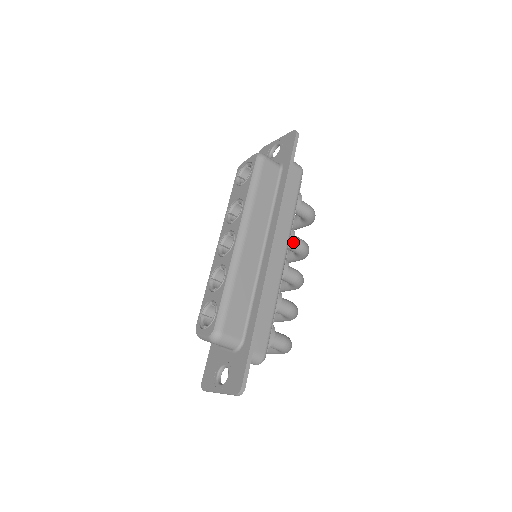
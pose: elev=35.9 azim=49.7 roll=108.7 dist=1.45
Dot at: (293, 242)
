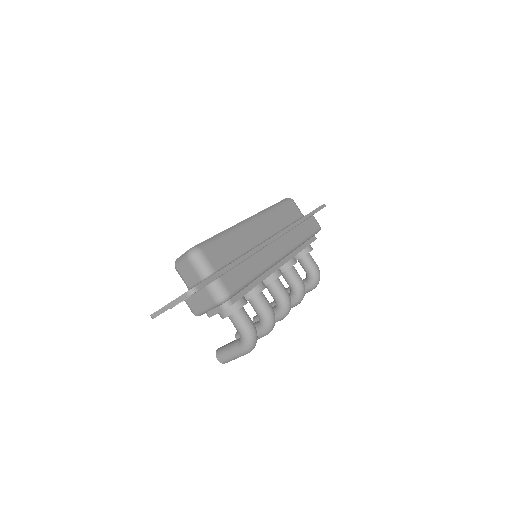
Dot at: (293, 271)
